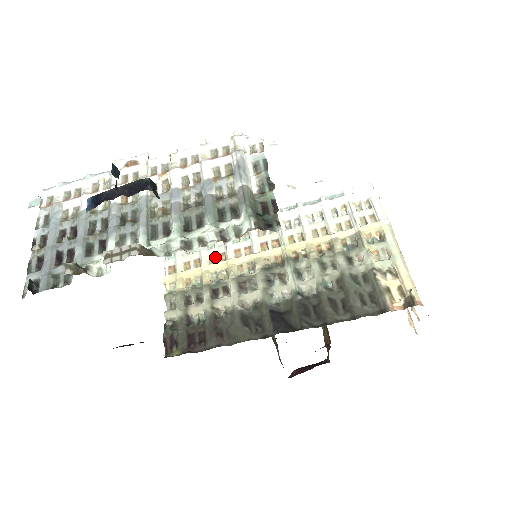
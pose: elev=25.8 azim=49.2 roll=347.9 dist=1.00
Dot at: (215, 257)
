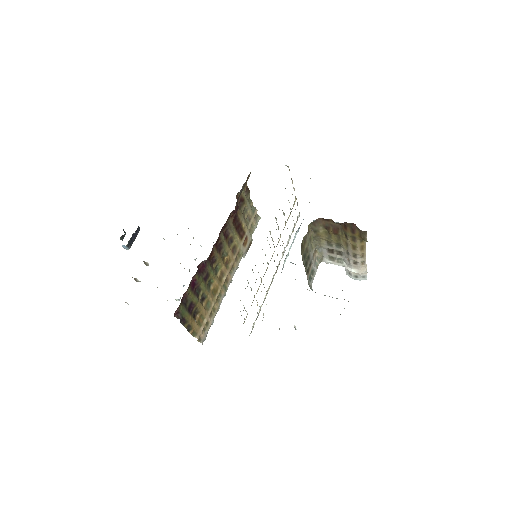
Dot at: occluded
